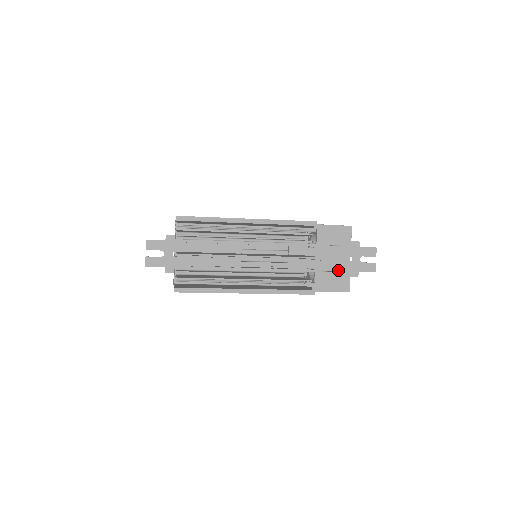
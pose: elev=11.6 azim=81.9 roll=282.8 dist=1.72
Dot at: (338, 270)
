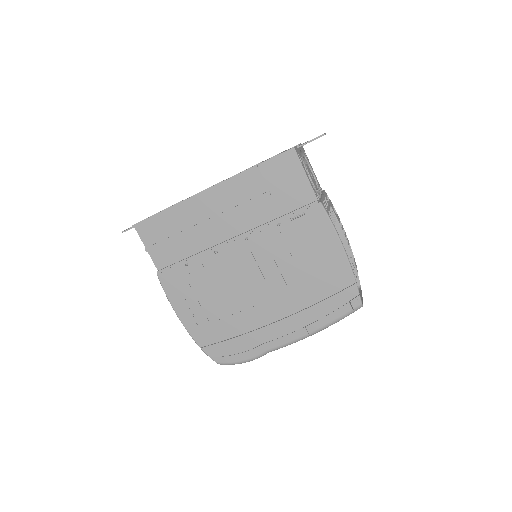
Dot at: occluded
